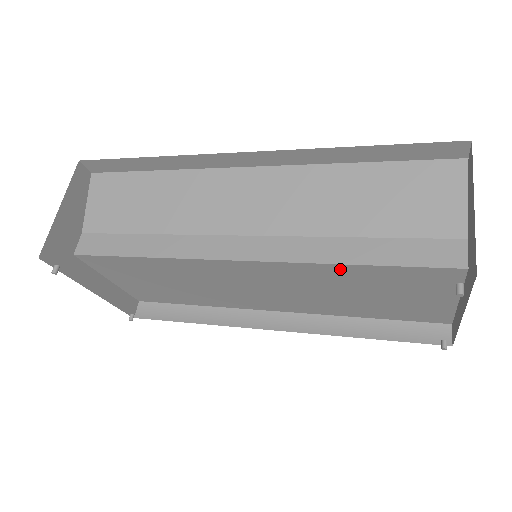
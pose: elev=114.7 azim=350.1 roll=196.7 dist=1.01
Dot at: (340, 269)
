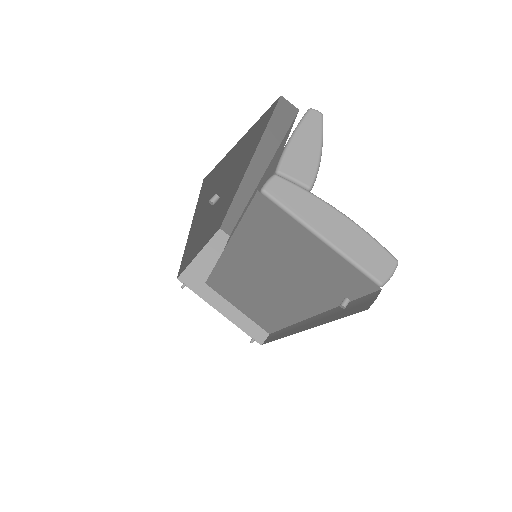
Dot at: (244, 234)
